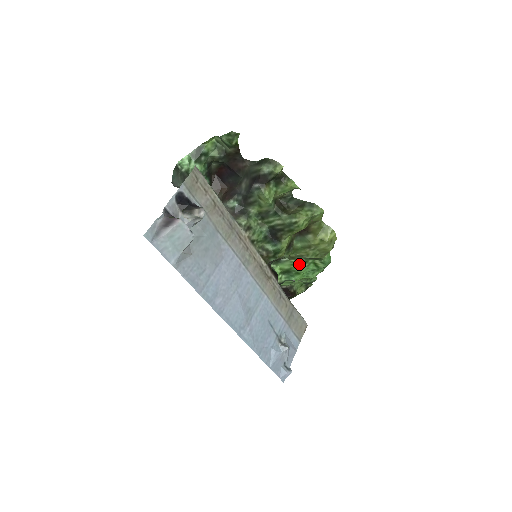
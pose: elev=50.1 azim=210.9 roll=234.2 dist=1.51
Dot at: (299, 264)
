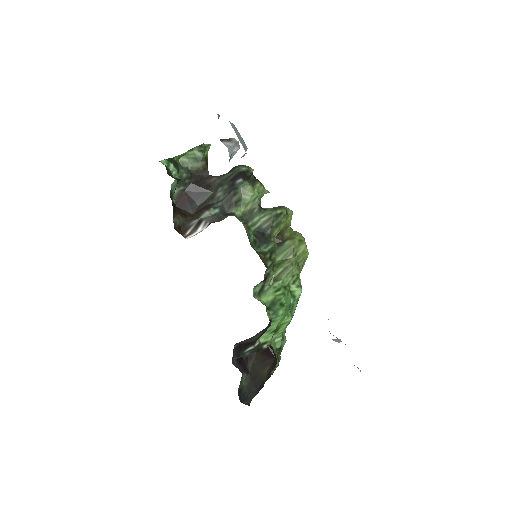
Dot at: (281, 289)
